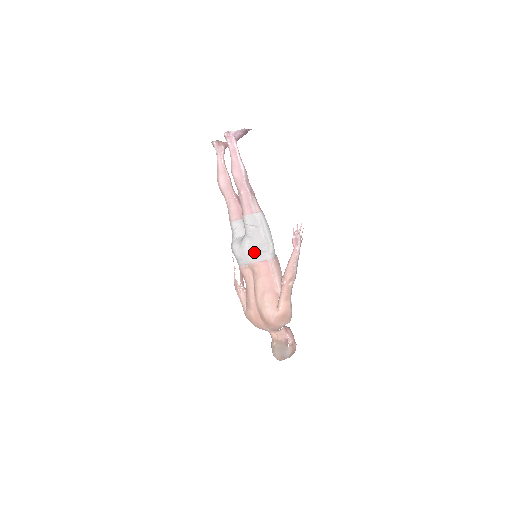
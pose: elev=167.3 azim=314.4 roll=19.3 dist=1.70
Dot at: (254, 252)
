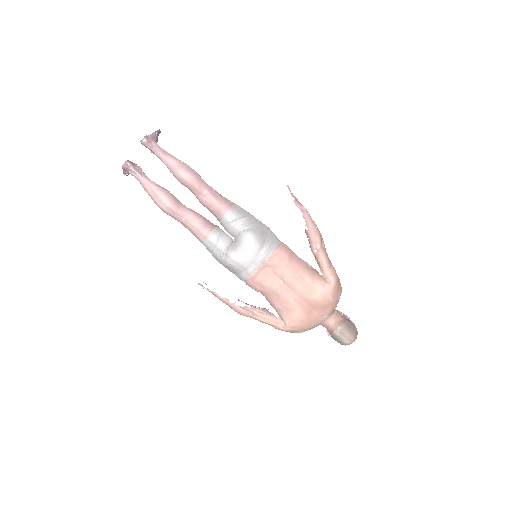
Dot at: (264, 242)
